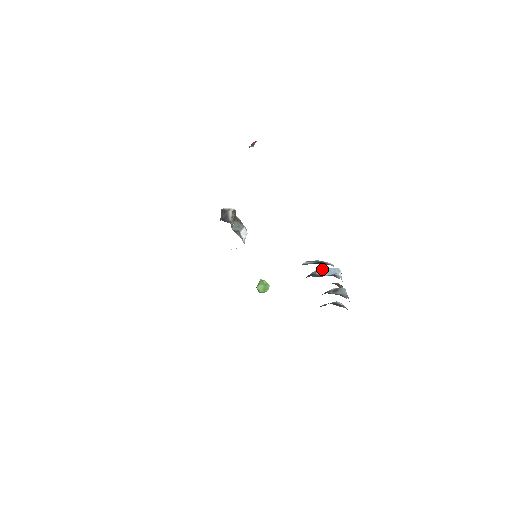
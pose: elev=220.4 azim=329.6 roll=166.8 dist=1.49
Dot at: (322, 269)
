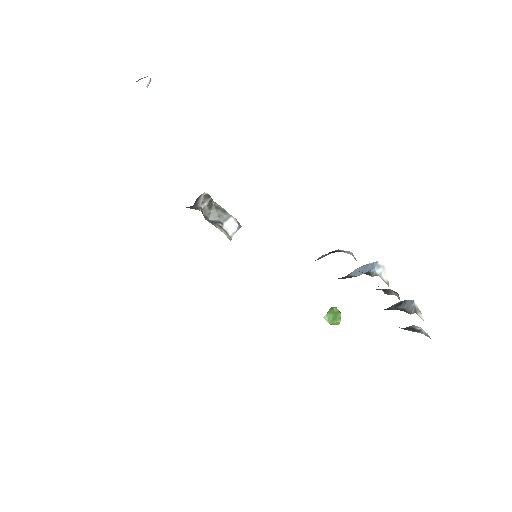
Dot at: (357, 268)
